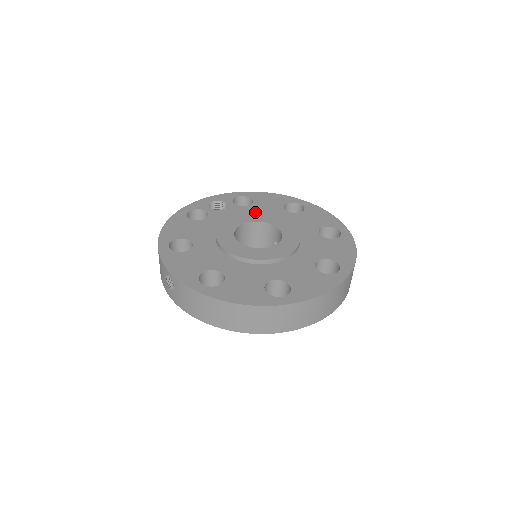
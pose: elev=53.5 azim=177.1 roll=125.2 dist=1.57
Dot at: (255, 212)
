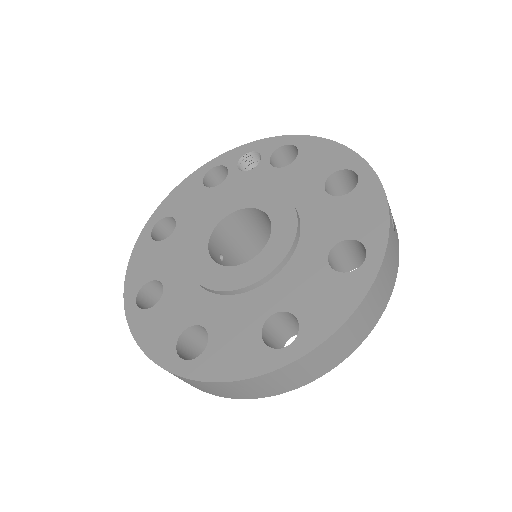
Dot at: (280, 183)
